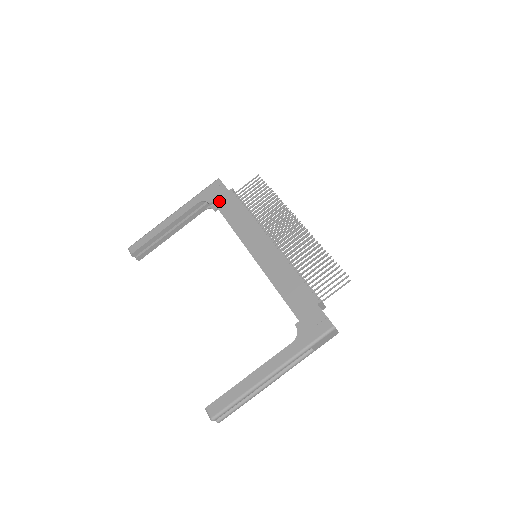
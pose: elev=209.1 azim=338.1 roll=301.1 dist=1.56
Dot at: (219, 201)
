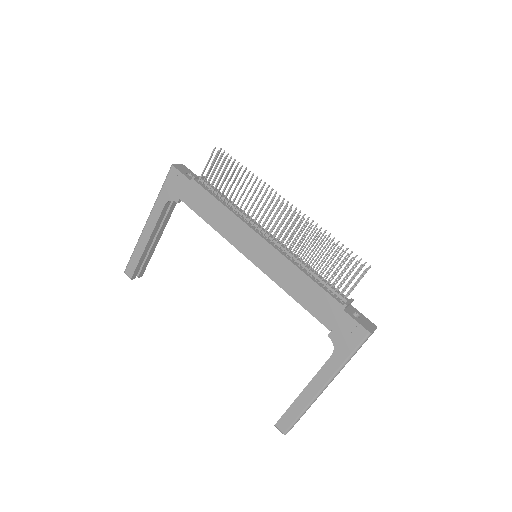
Dot at: (186, 198)
